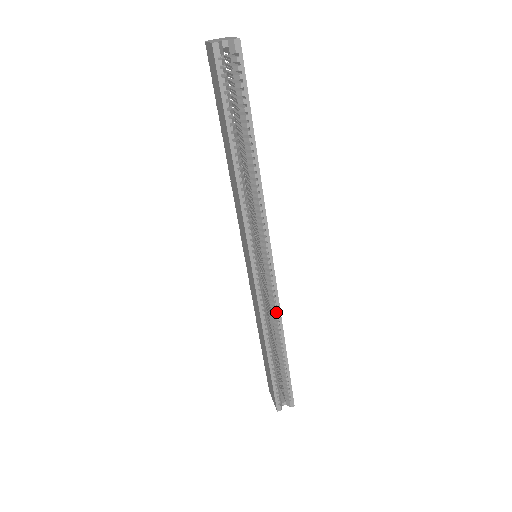
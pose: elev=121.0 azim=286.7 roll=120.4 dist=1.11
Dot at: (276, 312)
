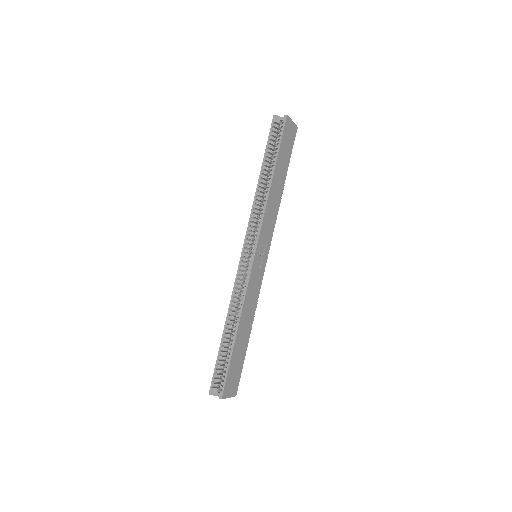
Dot at: (243, 295)
